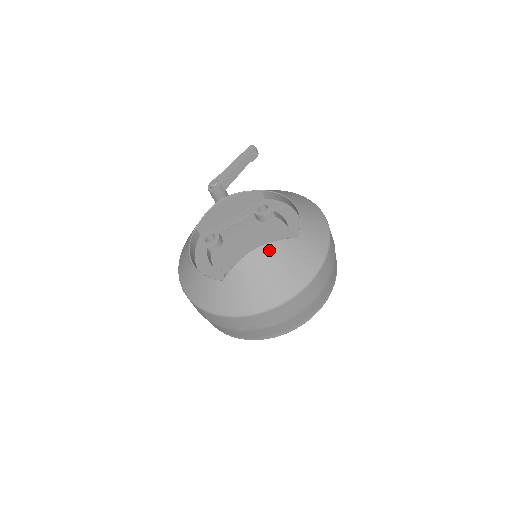
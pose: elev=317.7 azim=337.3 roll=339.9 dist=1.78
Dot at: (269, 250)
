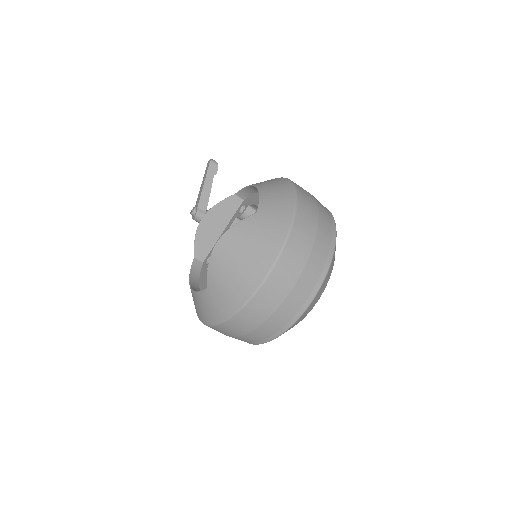
Dot at: (230, 237)
